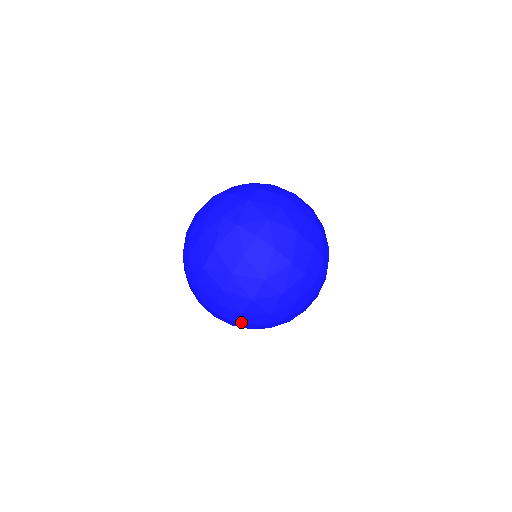
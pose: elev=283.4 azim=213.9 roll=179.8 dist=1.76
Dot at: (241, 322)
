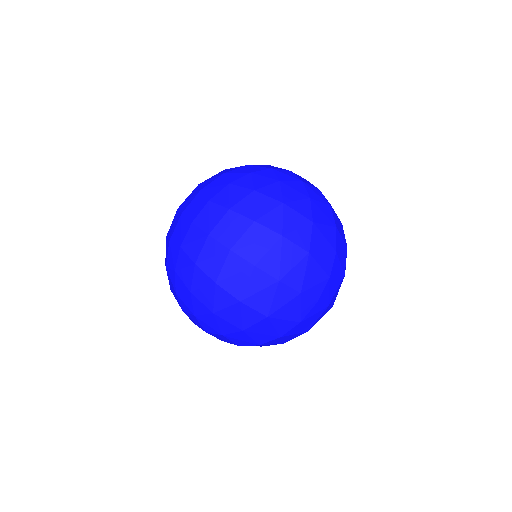
Dot at: occluded
